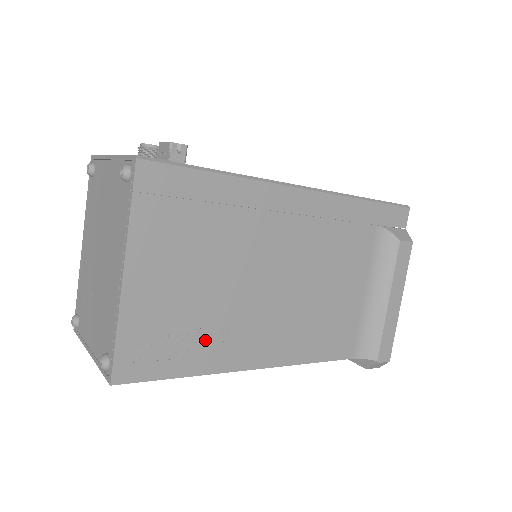
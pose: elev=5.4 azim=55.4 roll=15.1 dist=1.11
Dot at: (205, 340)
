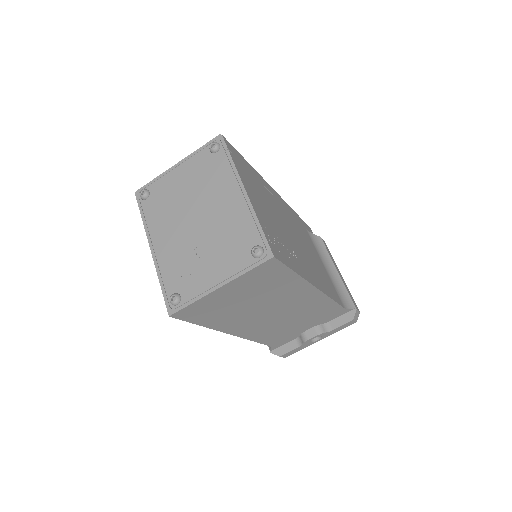
Dot at: (290, 253)
